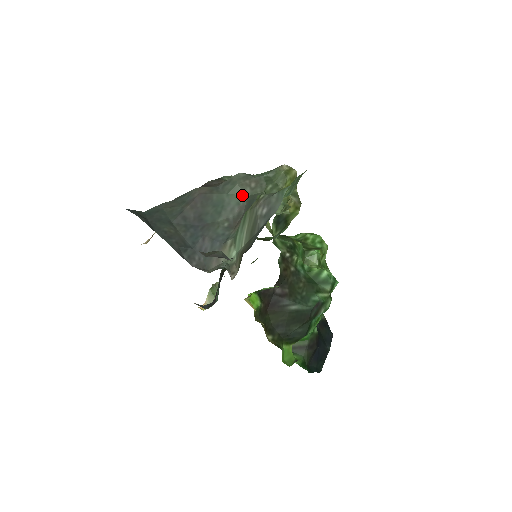
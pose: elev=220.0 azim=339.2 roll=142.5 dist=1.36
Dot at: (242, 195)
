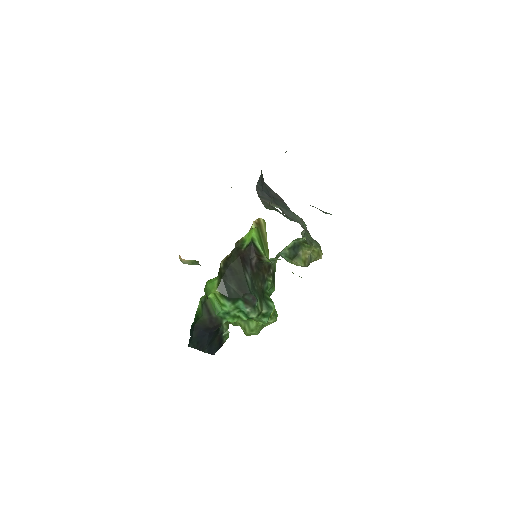
Dot at: (298, 221)
